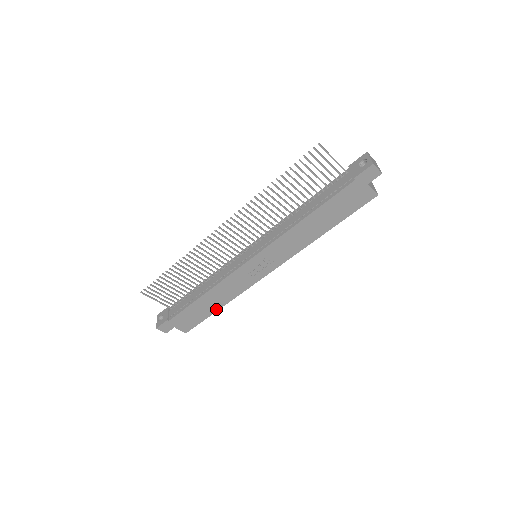
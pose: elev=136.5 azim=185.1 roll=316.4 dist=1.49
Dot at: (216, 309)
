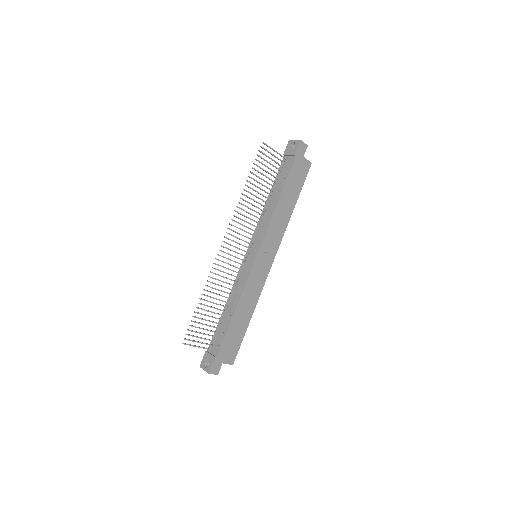
Dot at: (247, 323)
